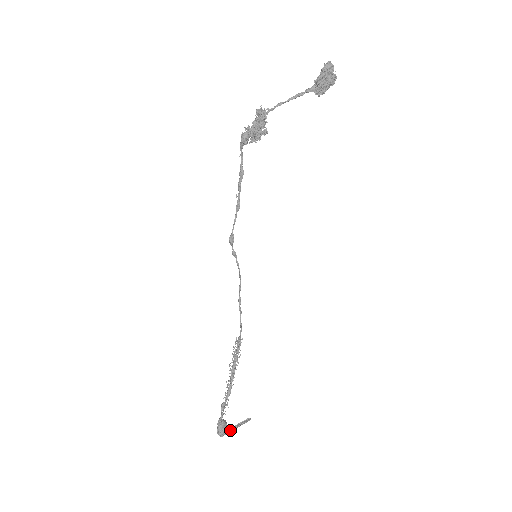
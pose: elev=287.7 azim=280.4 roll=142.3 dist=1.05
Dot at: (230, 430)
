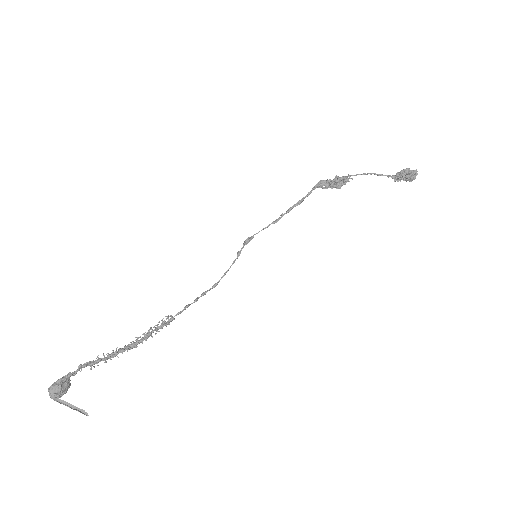
Dot at: (61, 402)
